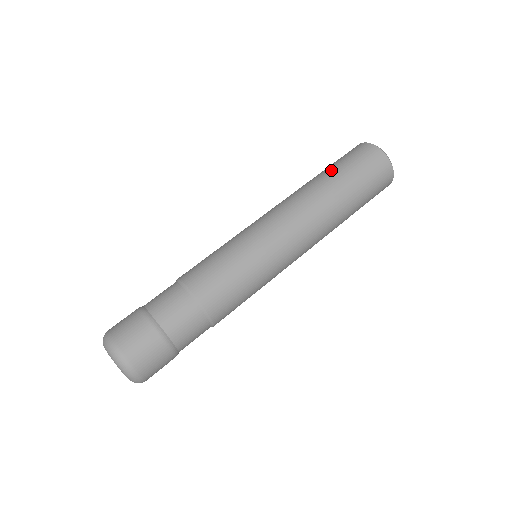
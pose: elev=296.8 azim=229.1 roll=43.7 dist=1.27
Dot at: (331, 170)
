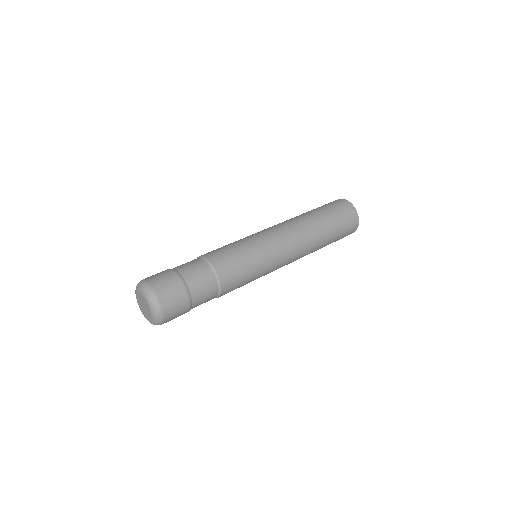
Dot at: (323, 213)
